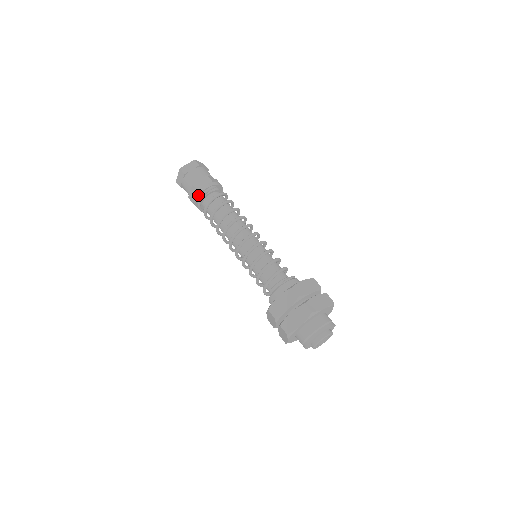
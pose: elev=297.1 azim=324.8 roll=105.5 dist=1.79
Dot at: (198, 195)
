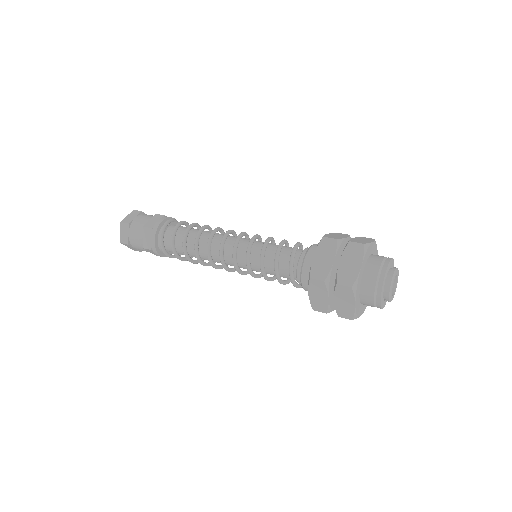
Dot at: (166, 217)
